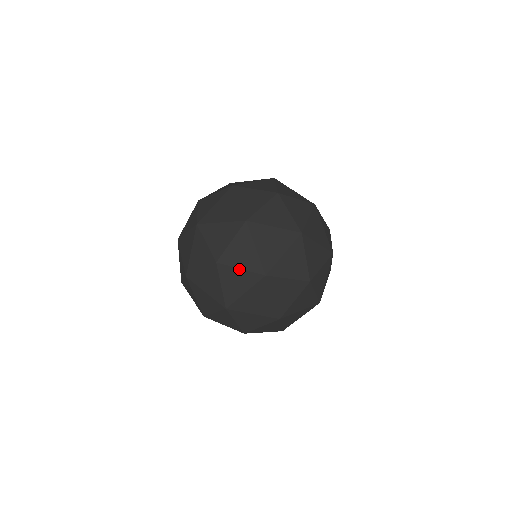
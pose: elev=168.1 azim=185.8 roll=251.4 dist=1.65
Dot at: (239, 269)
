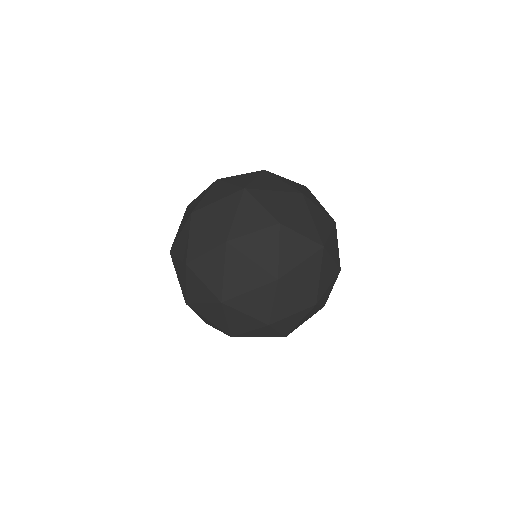
Dot at: (301, 235)
